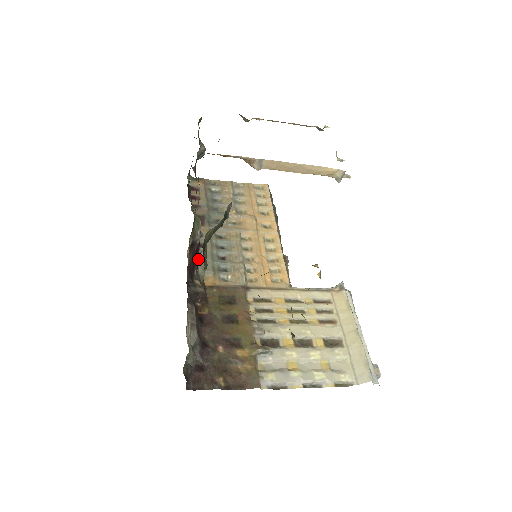
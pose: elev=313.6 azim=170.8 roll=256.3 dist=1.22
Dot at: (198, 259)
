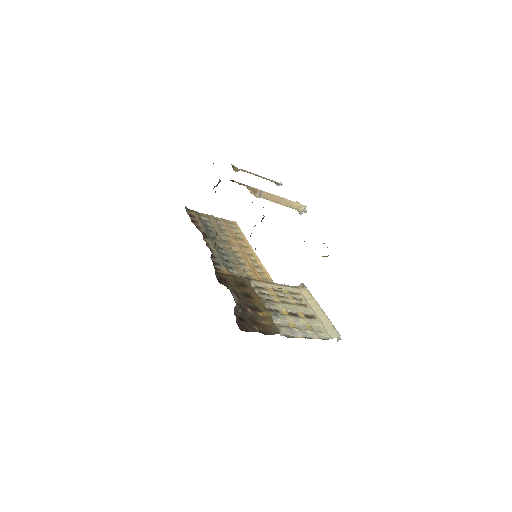
Dot at: (212, 258)
